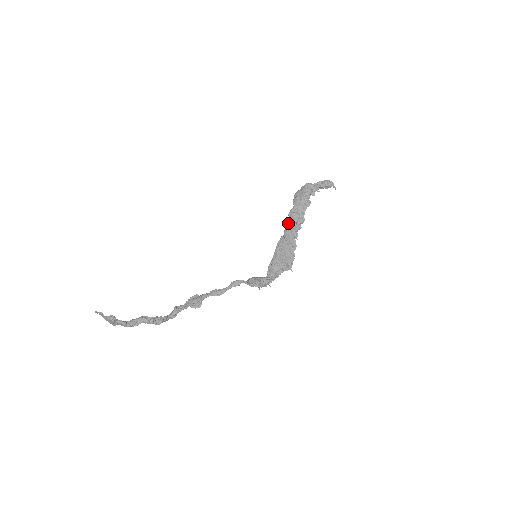
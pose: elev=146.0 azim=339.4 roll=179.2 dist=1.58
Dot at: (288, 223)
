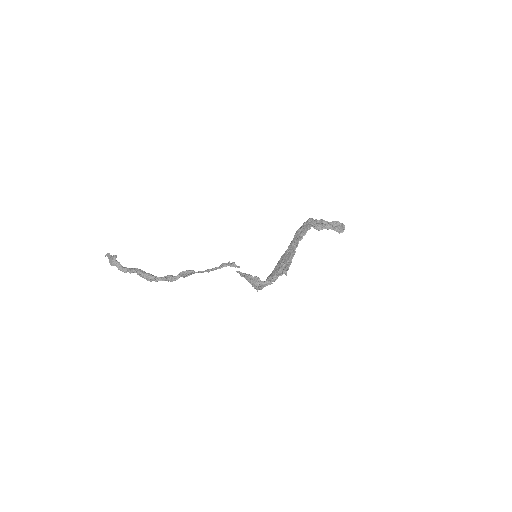
Dot at: (293, 239)
